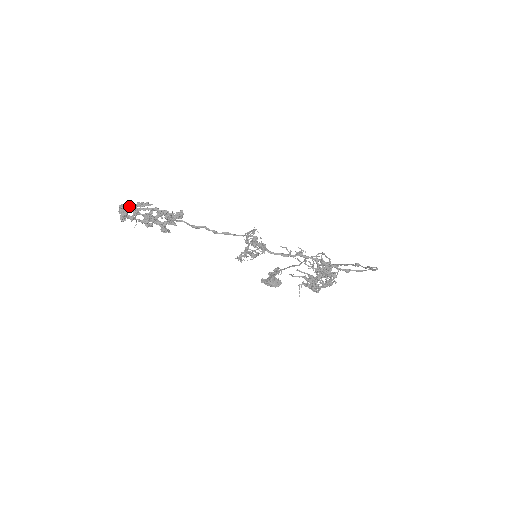
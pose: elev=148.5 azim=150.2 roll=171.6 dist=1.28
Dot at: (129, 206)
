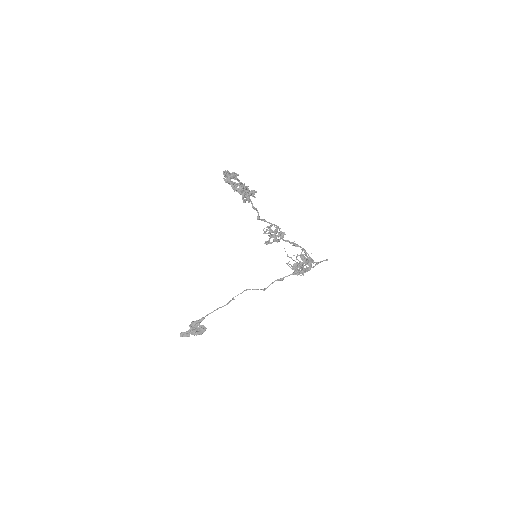
Dot at: occluded
